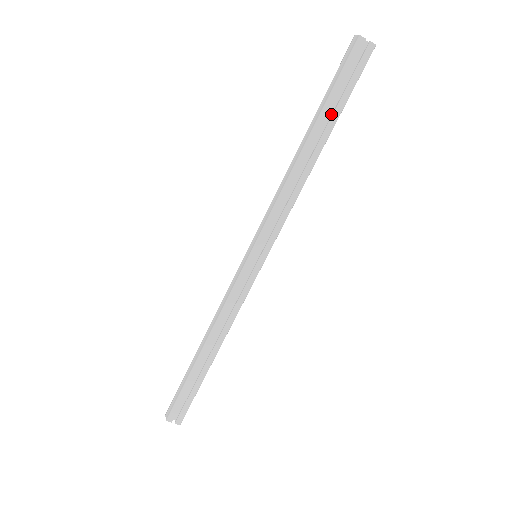
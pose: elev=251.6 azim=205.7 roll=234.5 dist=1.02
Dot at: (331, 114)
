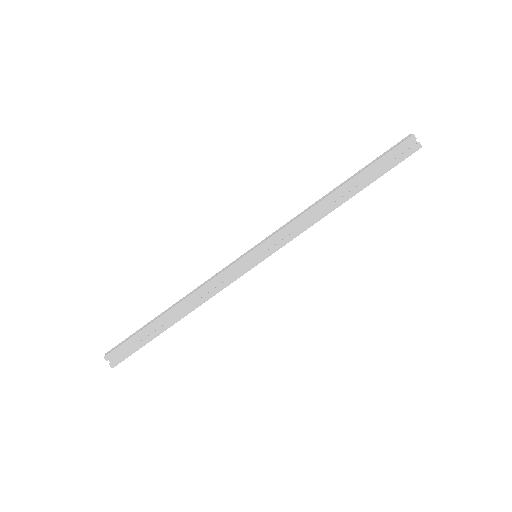
Dot at: (367, 179)
